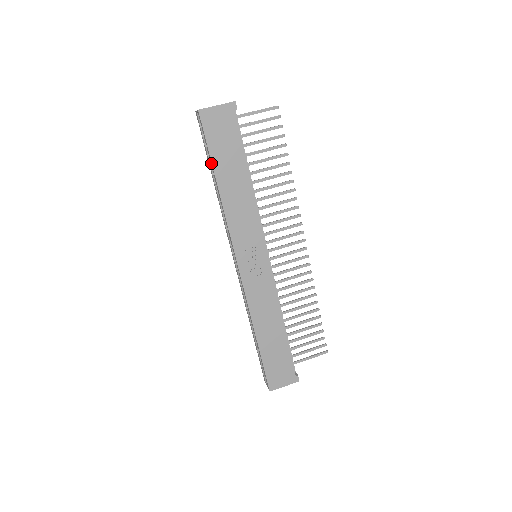
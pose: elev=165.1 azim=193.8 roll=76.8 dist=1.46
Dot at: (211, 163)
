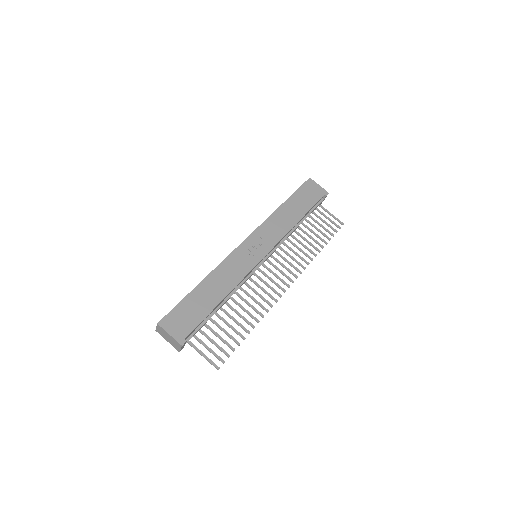
Dot at: (290, 196)
